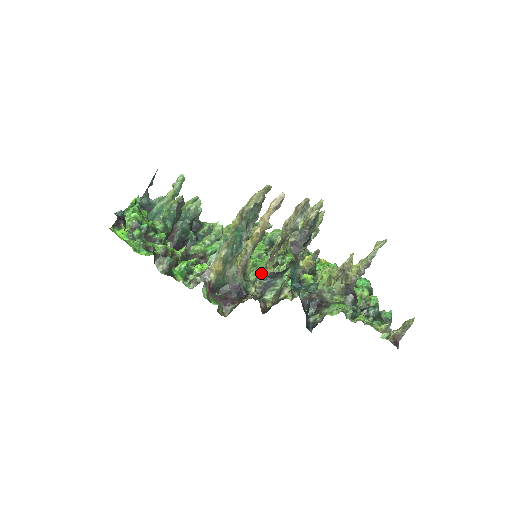
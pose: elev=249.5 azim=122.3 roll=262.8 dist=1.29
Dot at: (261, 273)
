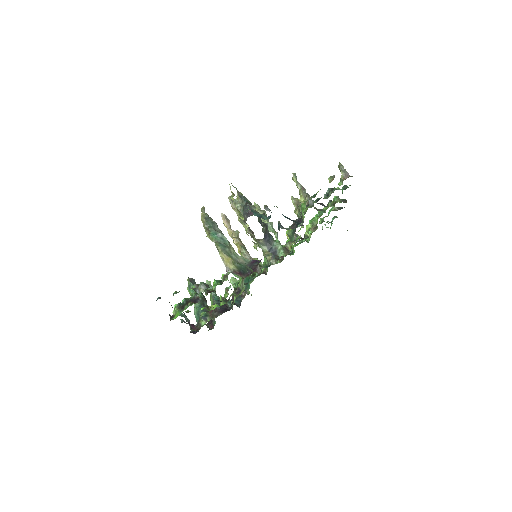
Dot at: occluded
